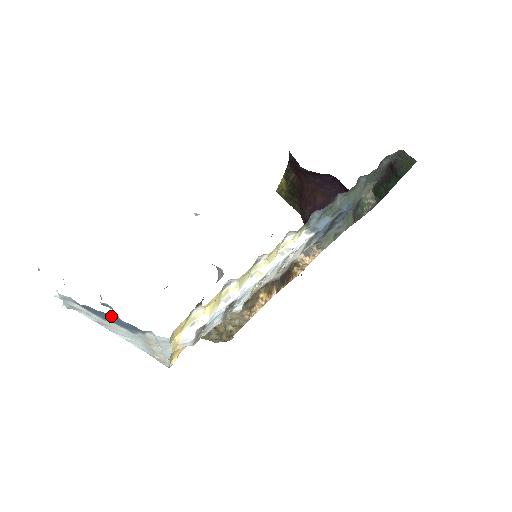
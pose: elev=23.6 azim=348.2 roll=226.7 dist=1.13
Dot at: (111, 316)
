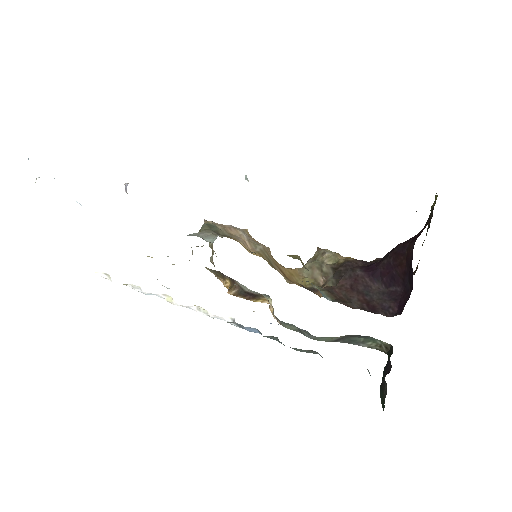
Dot at: occluded
